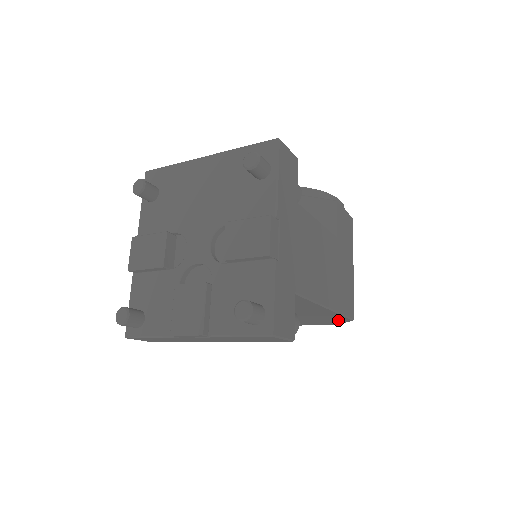
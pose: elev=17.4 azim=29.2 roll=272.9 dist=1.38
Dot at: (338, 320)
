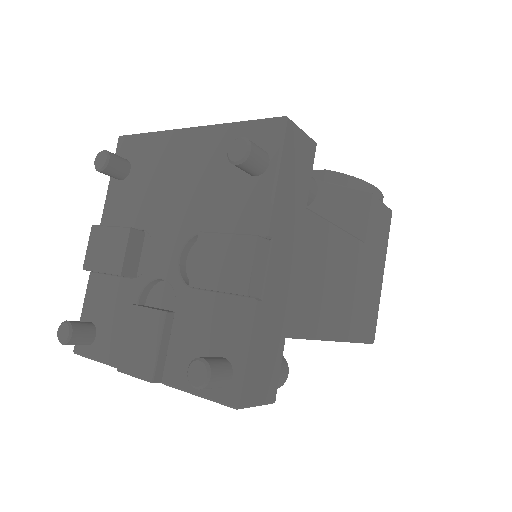
Dot at: occluded
